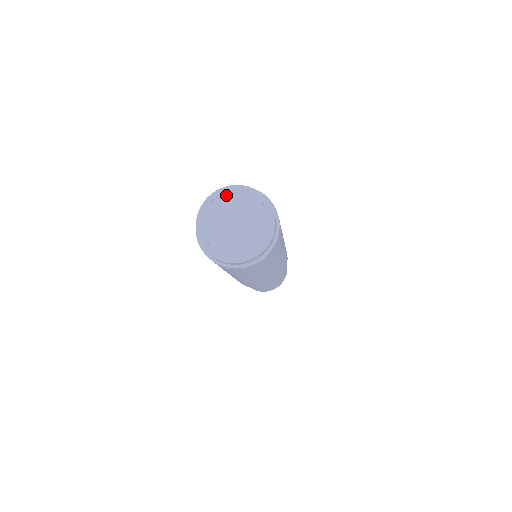
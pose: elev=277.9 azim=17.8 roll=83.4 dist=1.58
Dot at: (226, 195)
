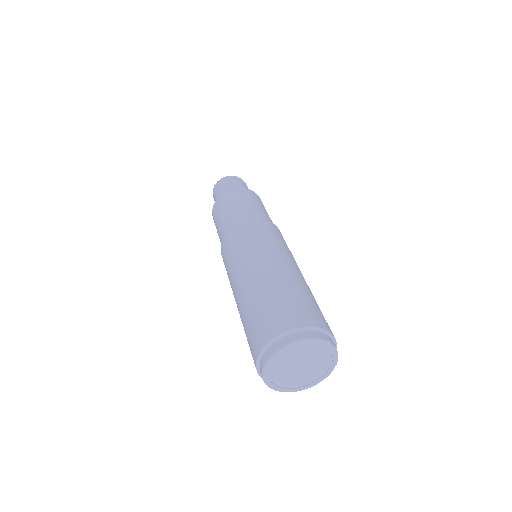
Dot at: (273, 365)
